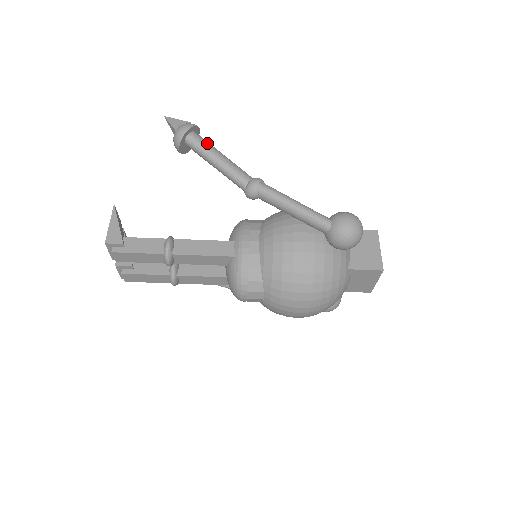
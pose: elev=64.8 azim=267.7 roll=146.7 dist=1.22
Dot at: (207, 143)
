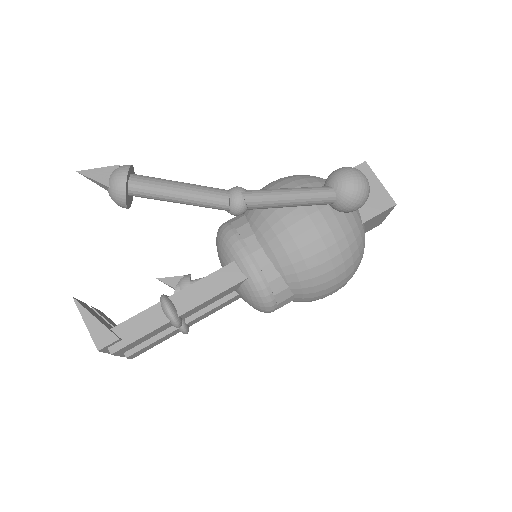
Dot at: (155, 181)
